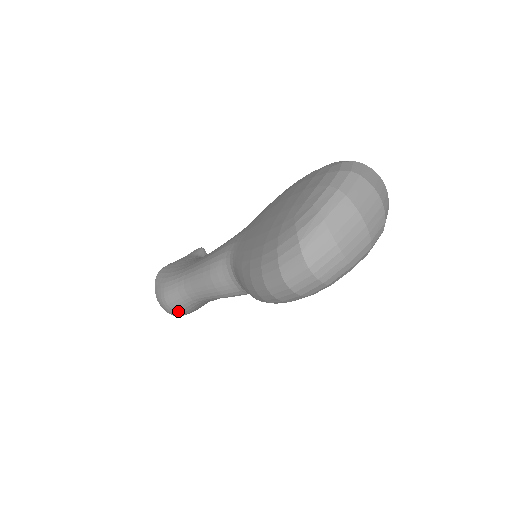
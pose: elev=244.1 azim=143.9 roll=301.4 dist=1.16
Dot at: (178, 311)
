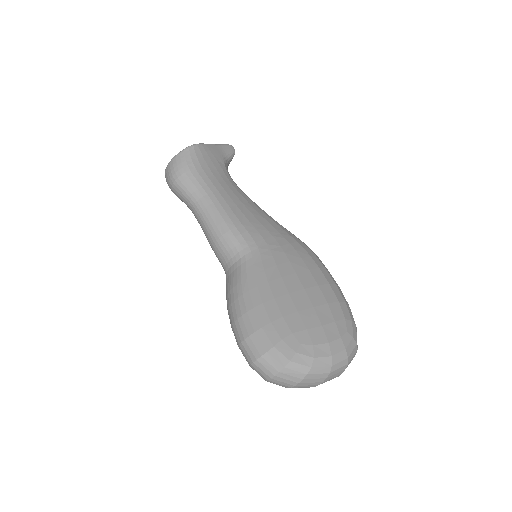
Dot at: (173, 192)
